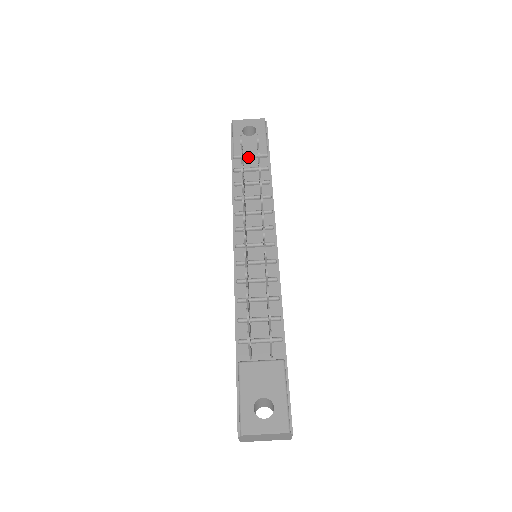
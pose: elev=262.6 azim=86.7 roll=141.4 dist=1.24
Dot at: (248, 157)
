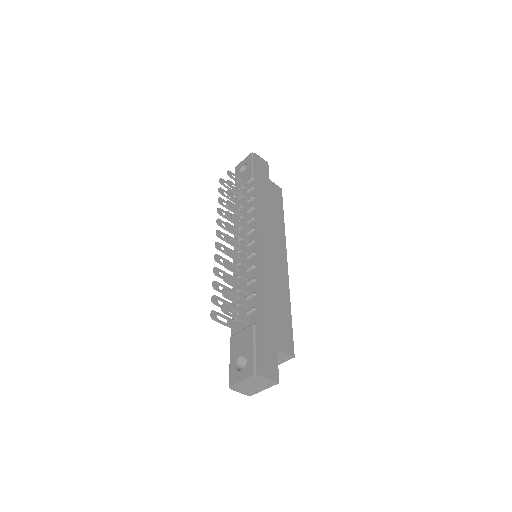
Dot at: (243, 188)
